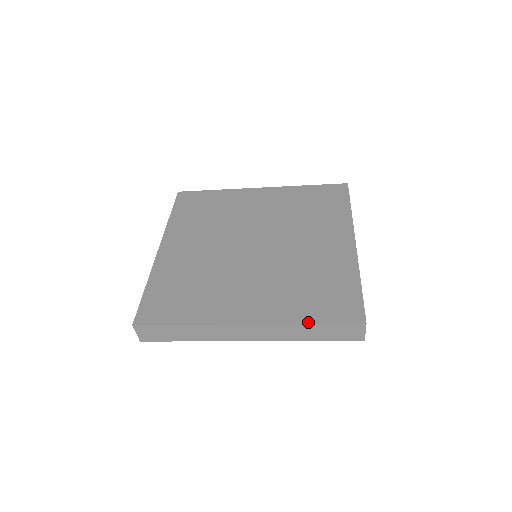
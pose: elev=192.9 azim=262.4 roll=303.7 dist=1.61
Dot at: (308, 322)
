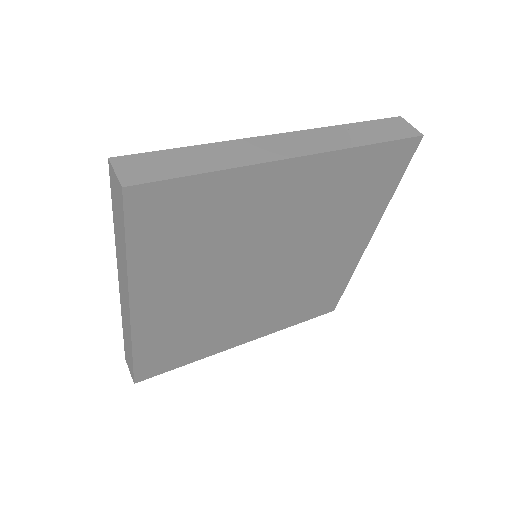
Dot at: occluded
